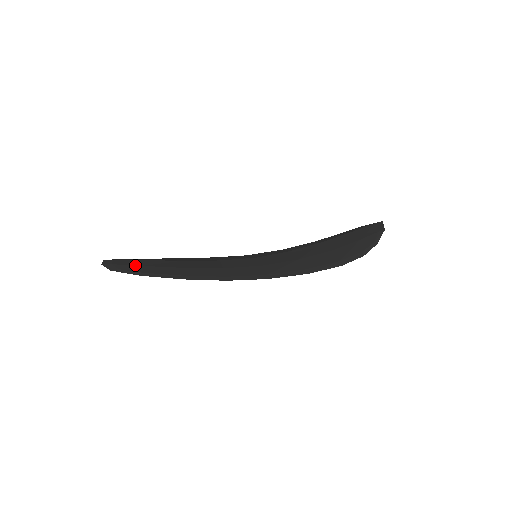
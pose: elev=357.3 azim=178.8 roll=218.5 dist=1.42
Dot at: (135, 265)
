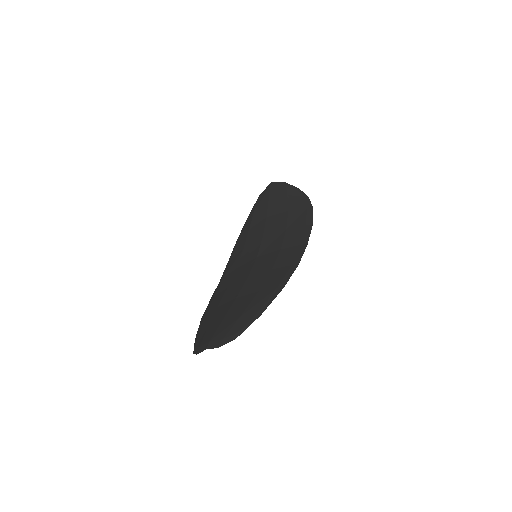
Dot at: (236, 322)
